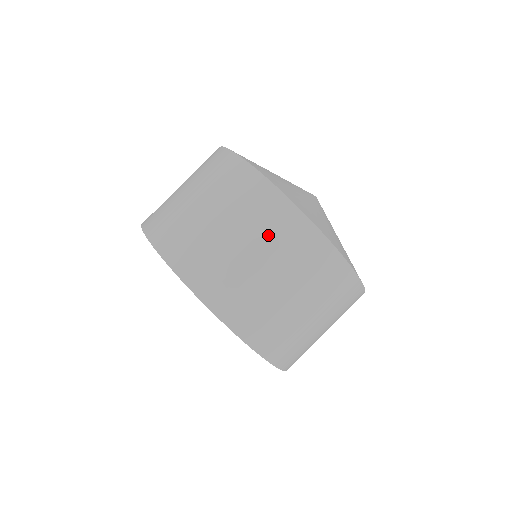
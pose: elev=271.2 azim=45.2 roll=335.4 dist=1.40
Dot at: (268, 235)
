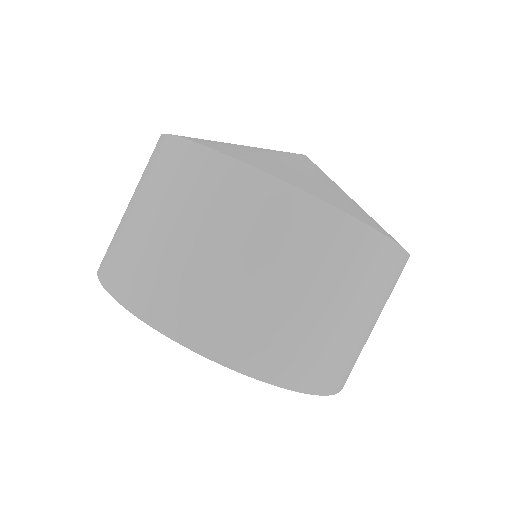
Dot at: (149, 180)
